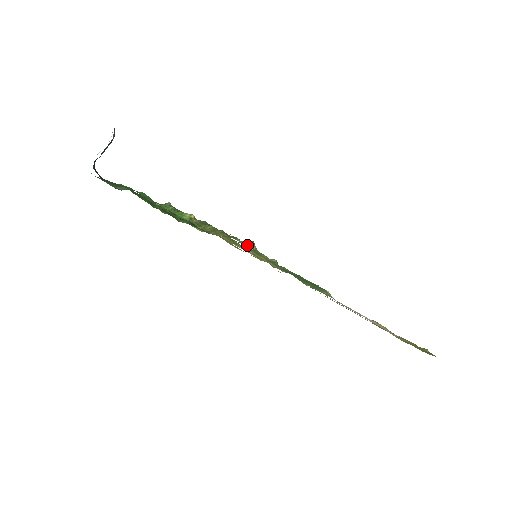
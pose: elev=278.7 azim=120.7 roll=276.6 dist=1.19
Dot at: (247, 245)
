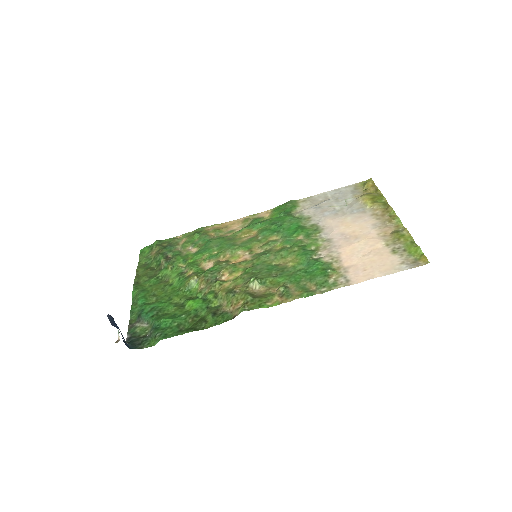
Dot at: (254, 286)
